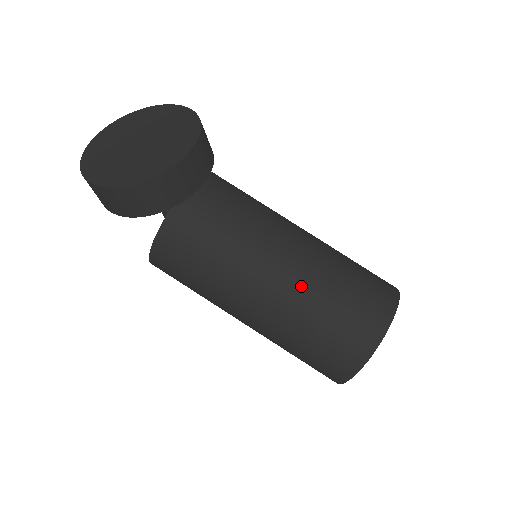
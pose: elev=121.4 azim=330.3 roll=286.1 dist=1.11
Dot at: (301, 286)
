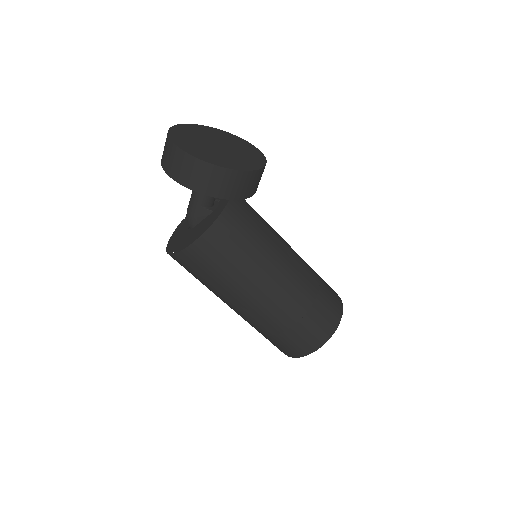
Dot at: (303, 274)
